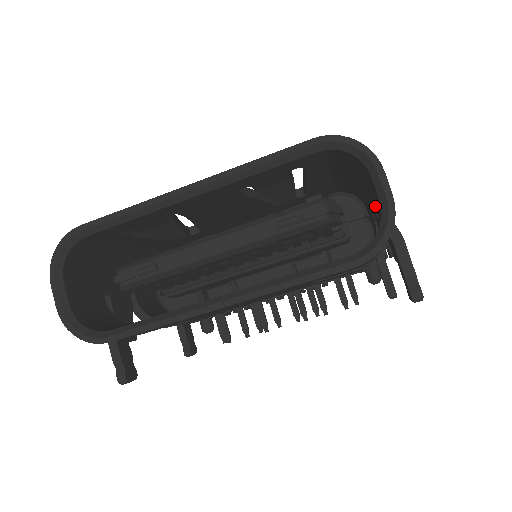
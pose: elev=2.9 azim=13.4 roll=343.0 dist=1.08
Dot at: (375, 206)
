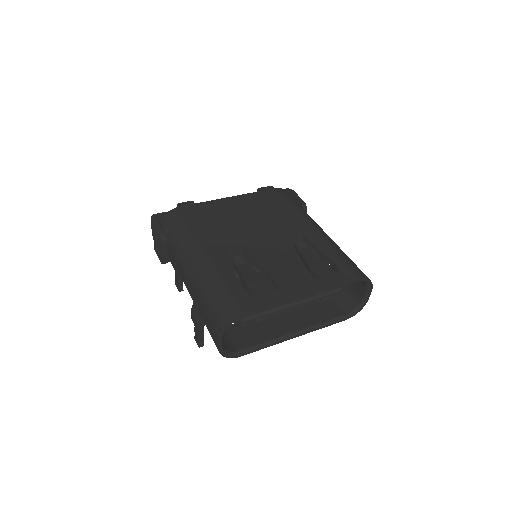
Dot at: occluded
